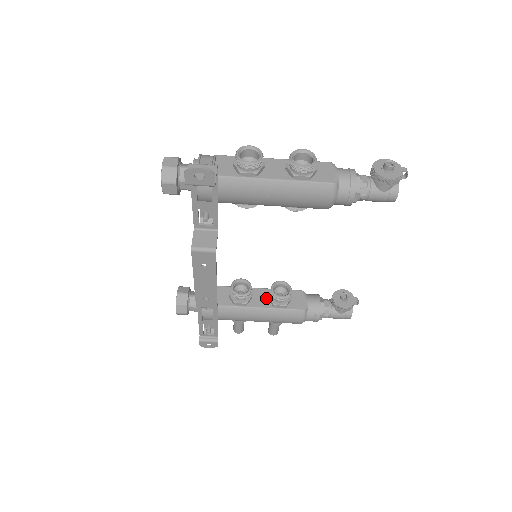
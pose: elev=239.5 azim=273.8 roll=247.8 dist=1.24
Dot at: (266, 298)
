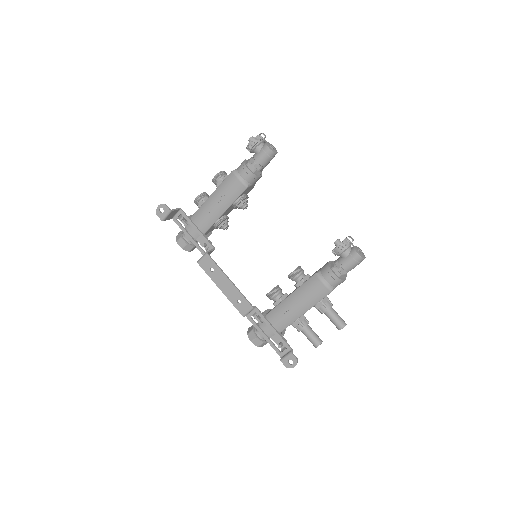
Dot at: occluded
